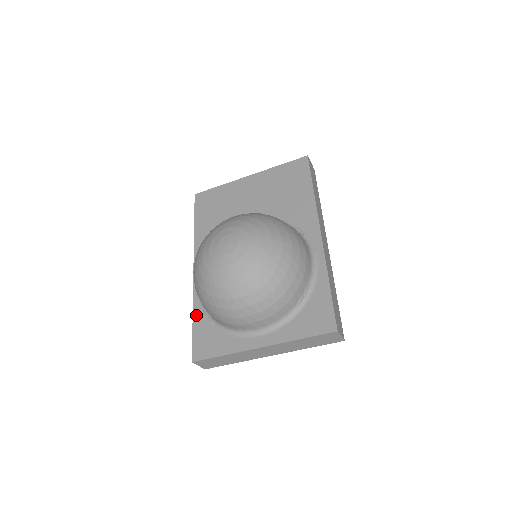
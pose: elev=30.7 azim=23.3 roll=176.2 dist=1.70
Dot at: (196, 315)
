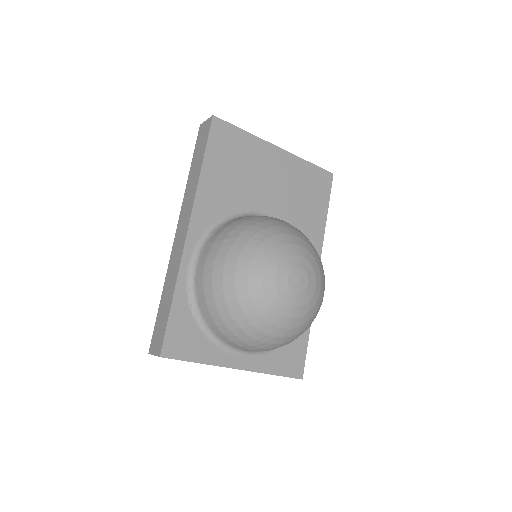
Dot at: (178, 297)
